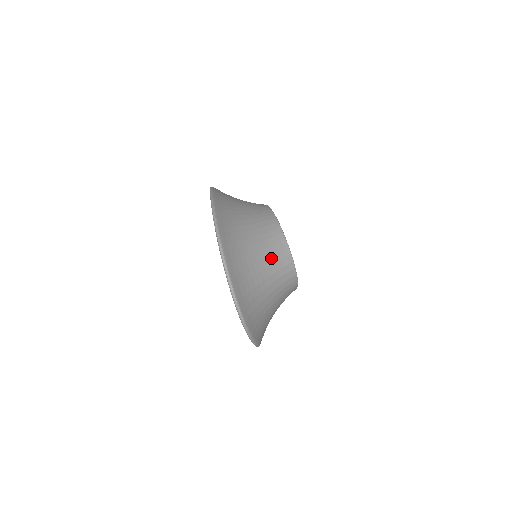
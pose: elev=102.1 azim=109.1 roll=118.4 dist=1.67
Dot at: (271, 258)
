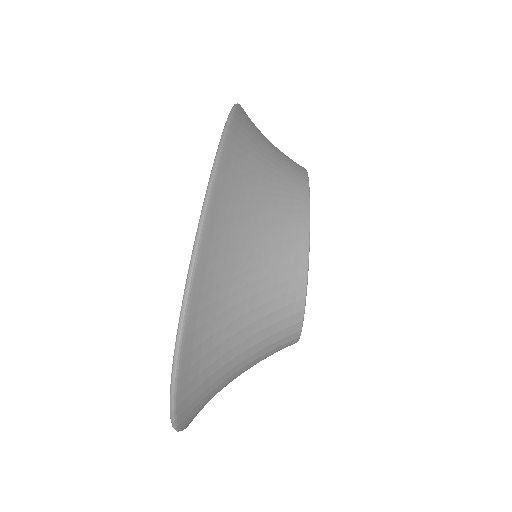
Dot at: (265, 341)
